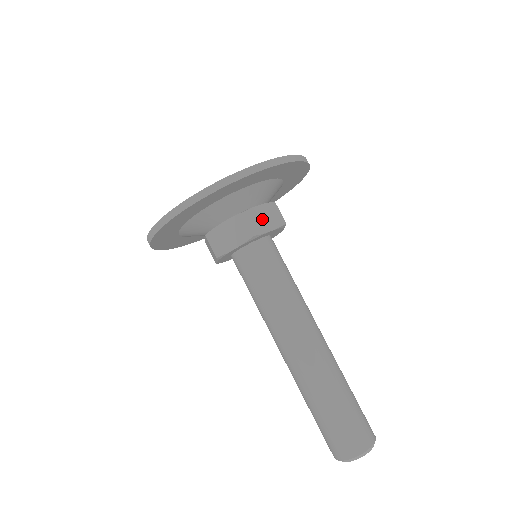
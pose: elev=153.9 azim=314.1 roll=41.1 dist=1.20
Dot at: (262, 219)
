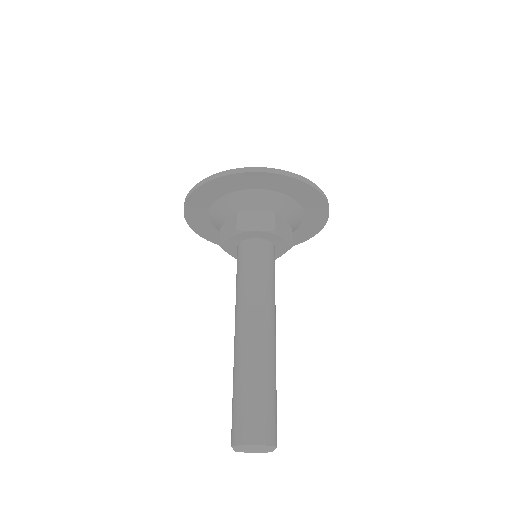
Dot at: (253, 221)
